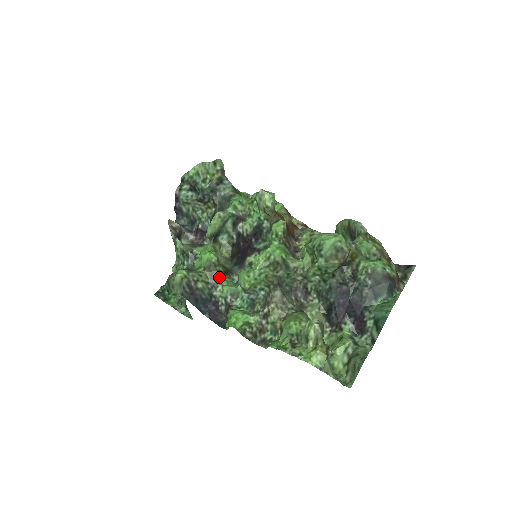
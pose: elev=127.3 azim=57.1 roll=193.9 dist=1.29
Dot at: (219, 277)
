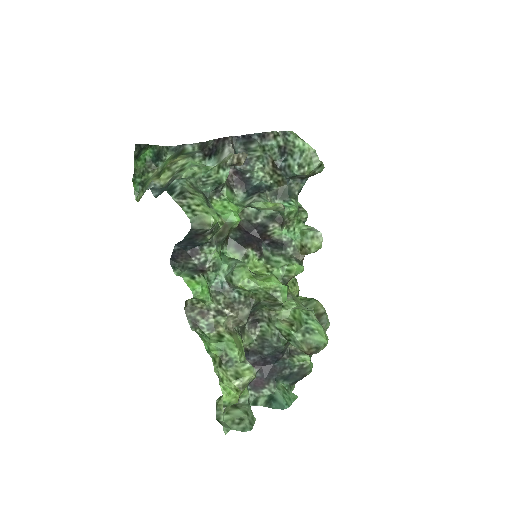
Dot at: (222, 241)
